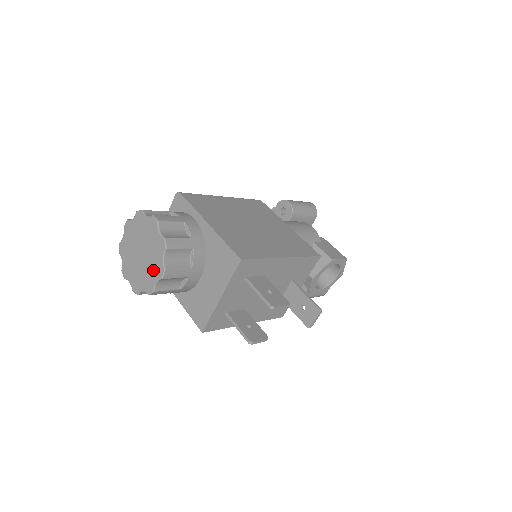
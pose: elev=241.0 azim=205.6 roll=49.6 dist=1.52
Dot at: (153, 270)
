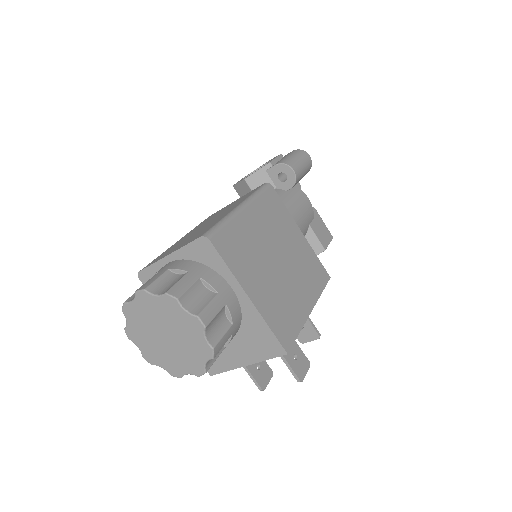
Dot at: (185, 363)
